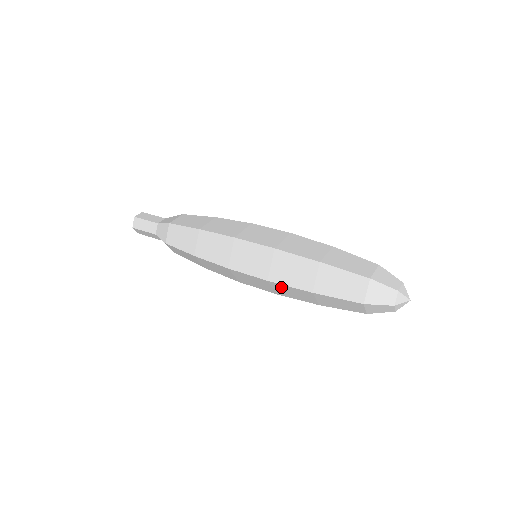
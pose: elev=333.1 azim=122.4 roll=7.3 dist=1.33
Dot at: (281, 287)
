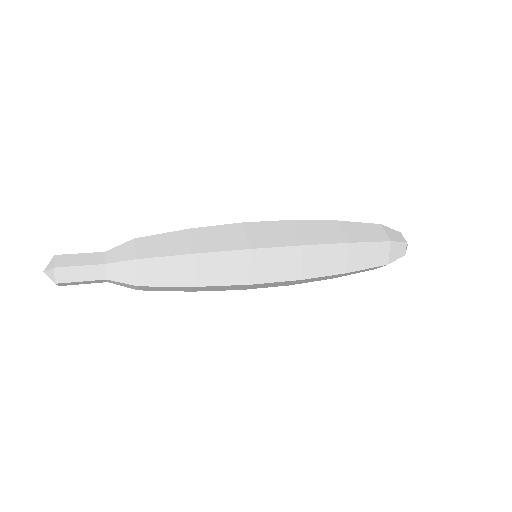
Dot at: (310, 279)
